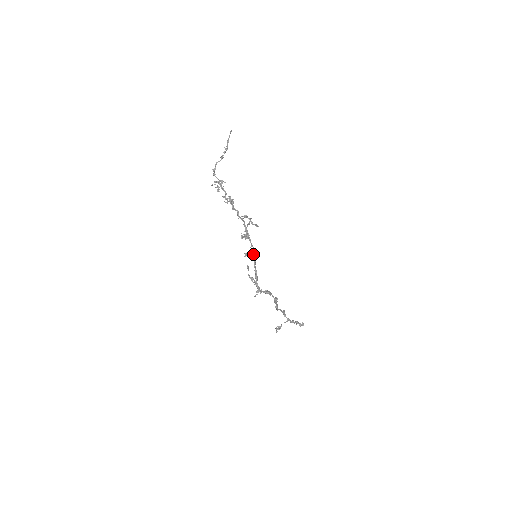
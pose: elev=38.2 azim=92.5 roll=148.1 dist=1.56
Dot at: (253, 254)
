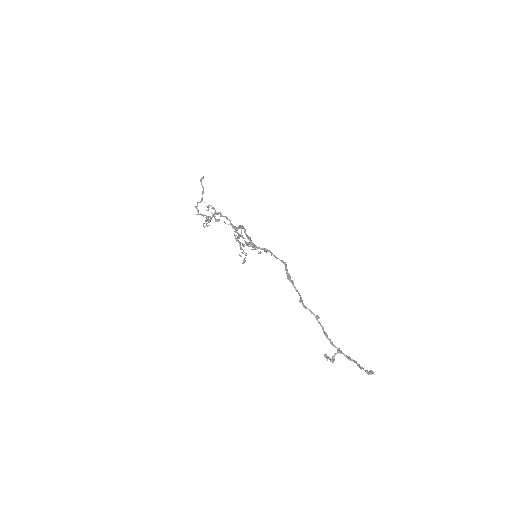
Dot at: (241, 228)
